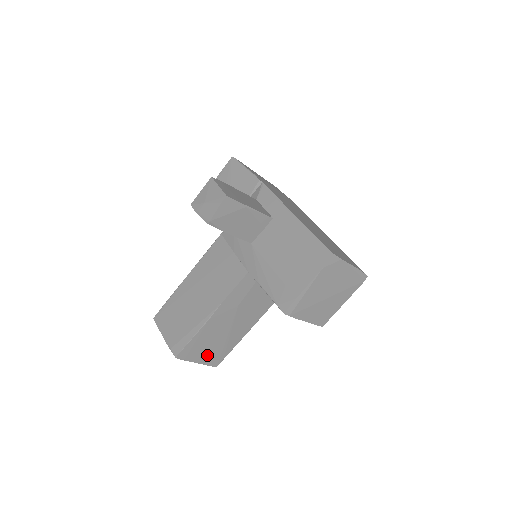
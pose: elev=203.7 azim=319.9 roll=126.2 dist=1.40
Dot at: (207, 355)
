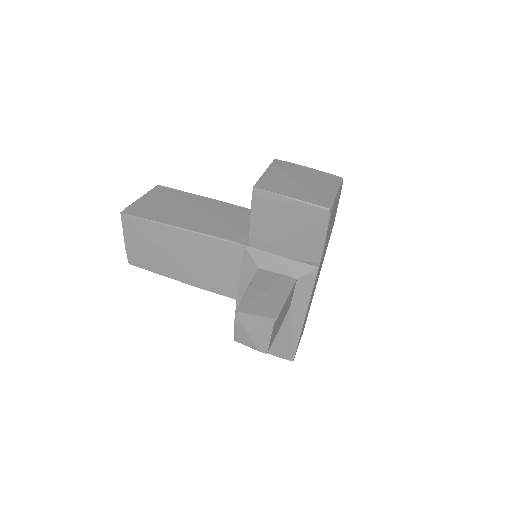
Dot at: occluded
